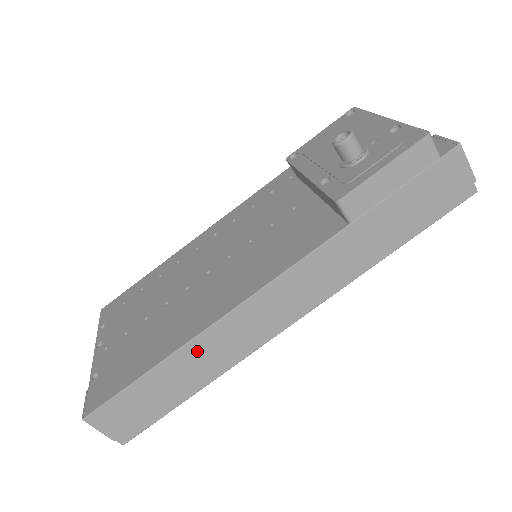
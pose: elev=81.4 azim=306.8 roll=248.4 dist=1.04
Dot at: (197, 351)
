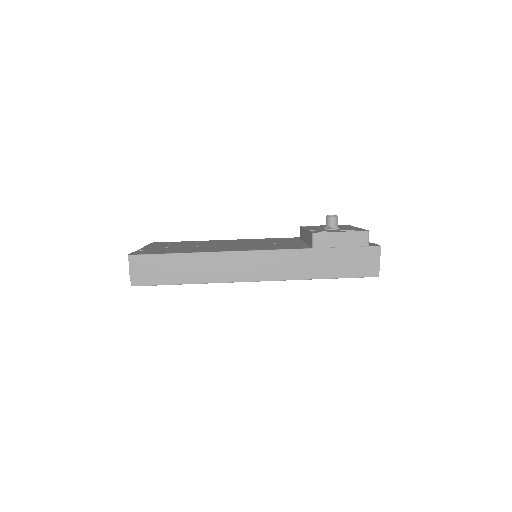
Dot at: (205, 260)
